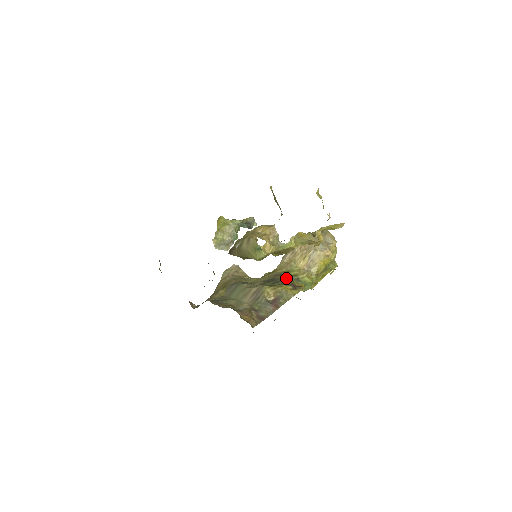
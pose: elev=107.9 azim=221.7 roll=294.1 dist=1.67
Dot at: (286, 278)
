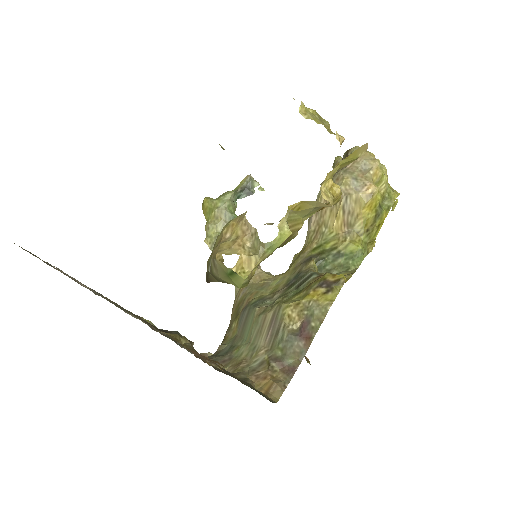
Dot at: (320, 260)
